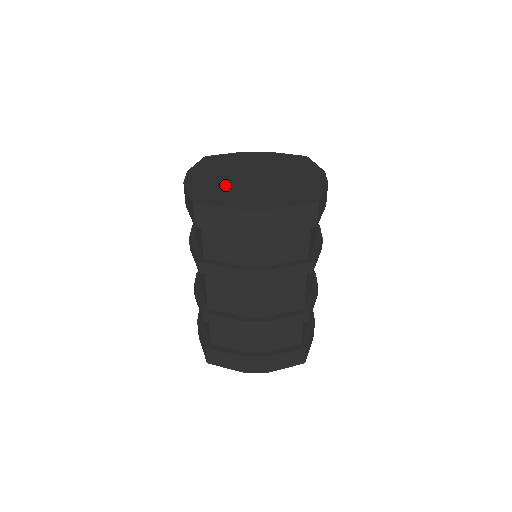
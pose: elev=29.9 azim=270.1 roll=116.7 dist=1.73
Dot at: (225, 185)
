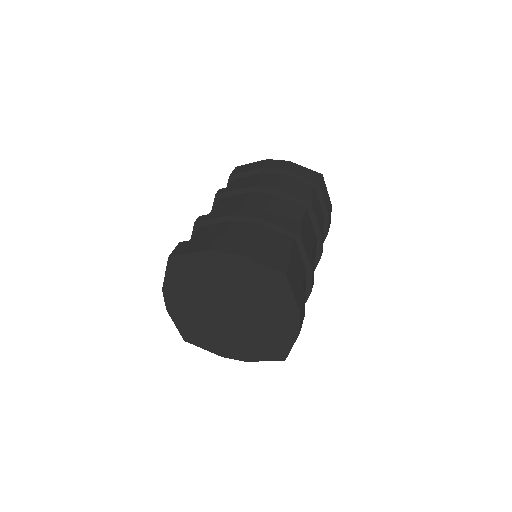
Dot at: (204, 322)
